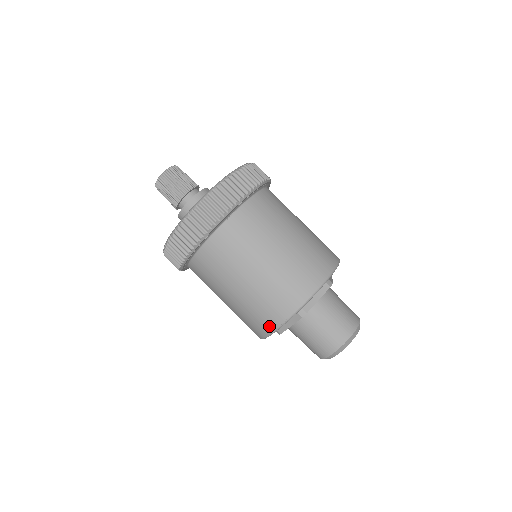
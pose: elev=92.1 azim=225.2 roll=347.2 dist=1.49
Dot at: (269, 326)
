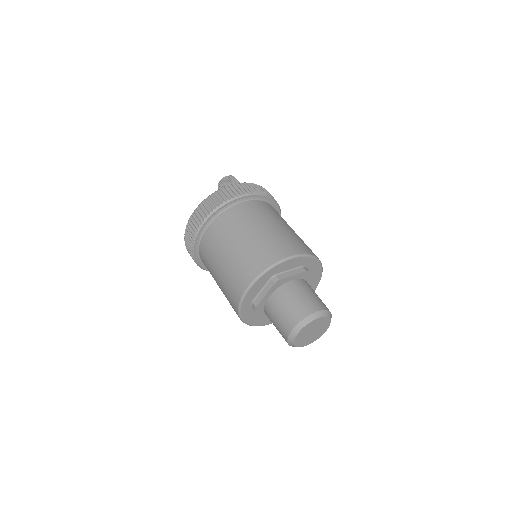
Dot at: (288, 252)
